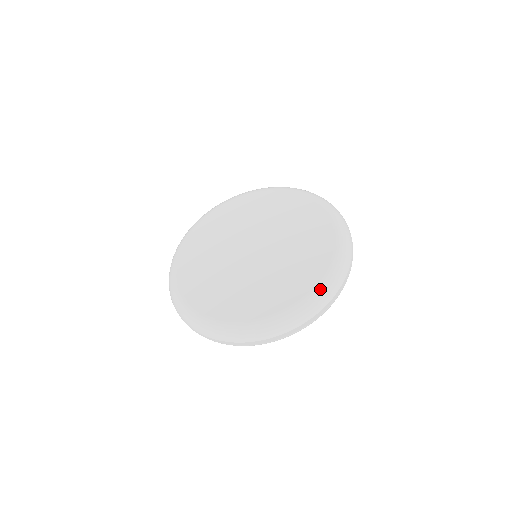
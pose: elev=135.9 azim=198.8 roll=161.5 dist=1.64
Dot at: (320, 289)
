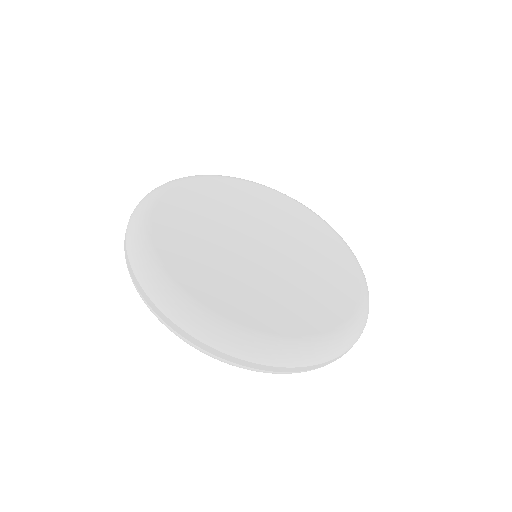
Dot at: (250, 336)
